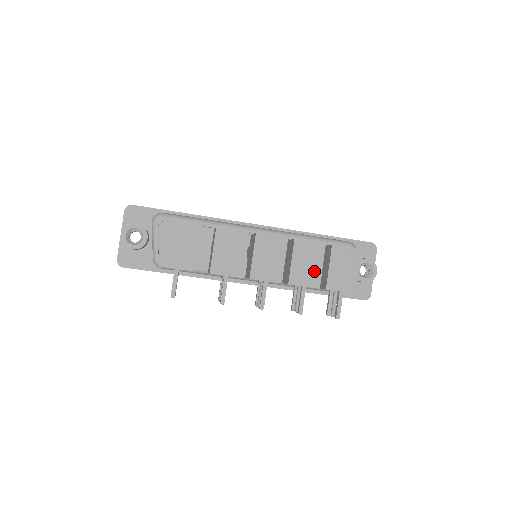
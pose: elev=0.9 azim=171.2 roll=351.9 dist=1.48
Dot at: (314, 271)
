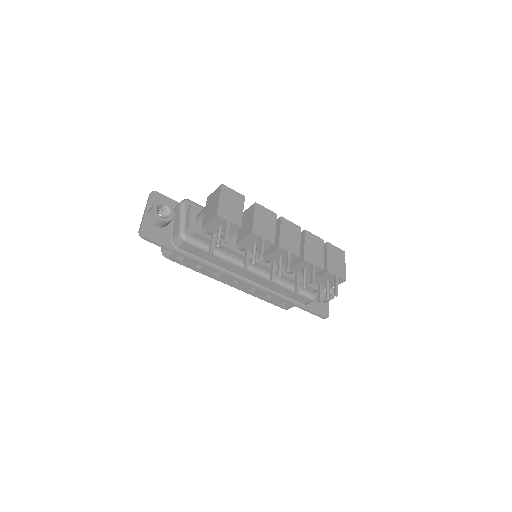
Dot at: (319, 256)
